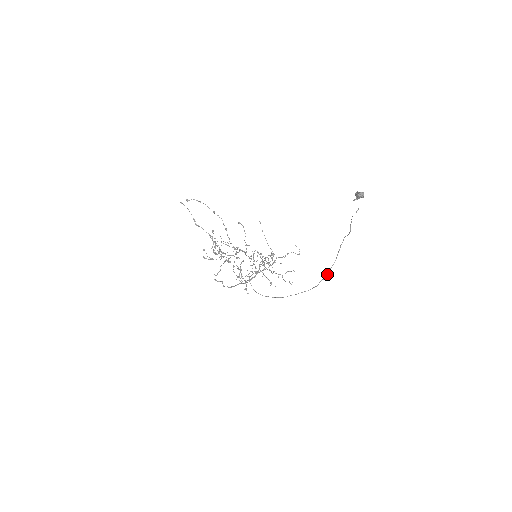
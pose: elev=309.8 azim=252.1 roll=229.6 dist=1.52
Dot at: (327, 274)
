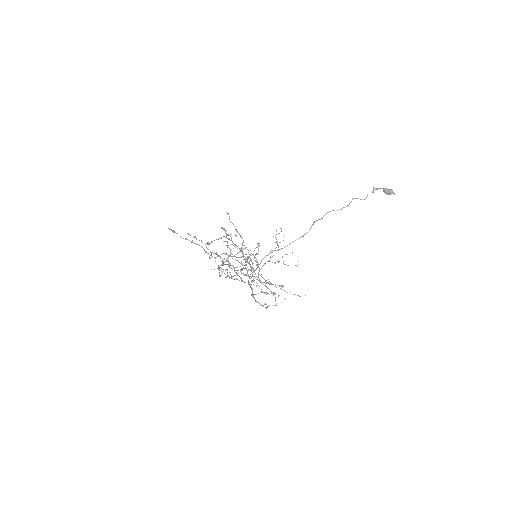
Dot at: occluded
